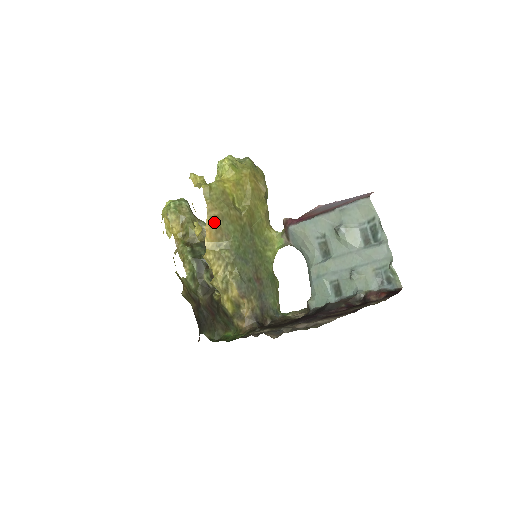
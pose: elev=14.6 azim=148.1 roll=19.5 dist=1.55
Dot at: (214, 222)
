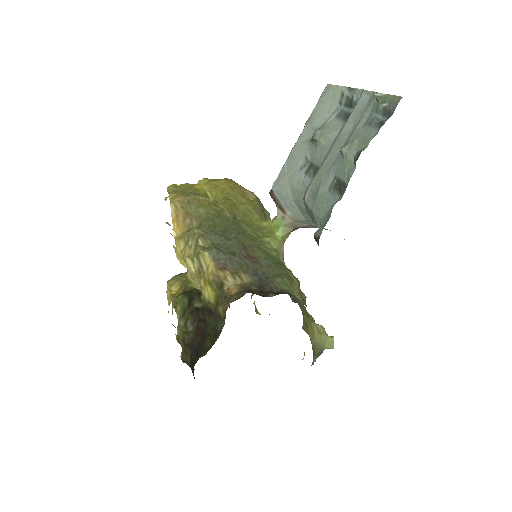
Dot at: (179, 209)
